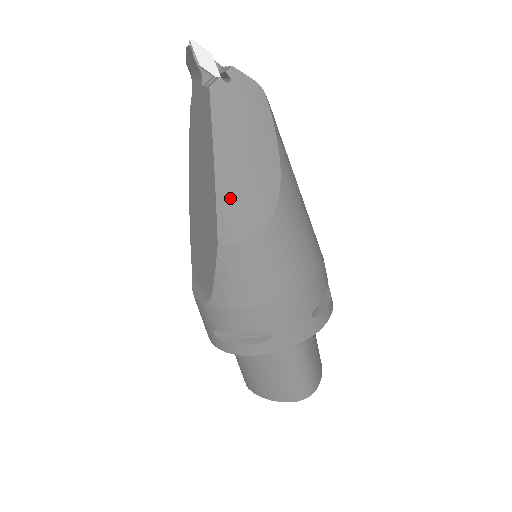
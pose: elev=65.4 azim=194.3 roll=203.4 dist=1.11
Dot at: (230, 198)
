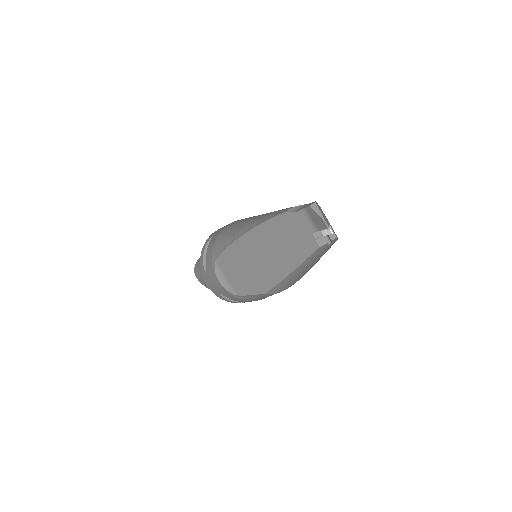
Dot at: (287, 282)
